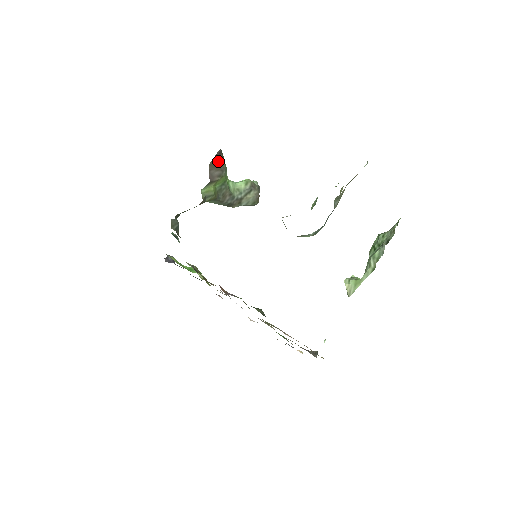
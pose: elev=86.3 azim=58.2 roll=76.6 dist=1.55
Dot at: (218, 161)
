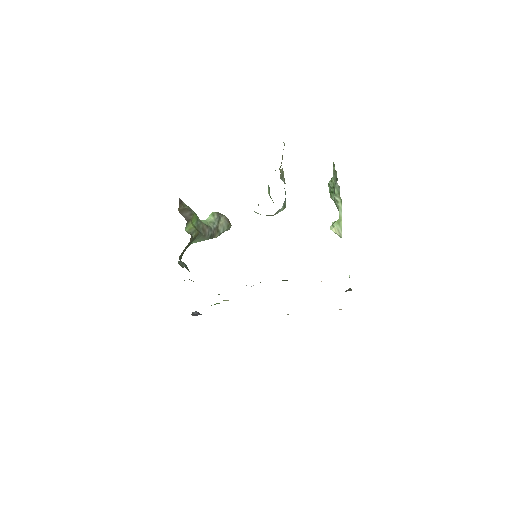
Dot at: (183, 206)
